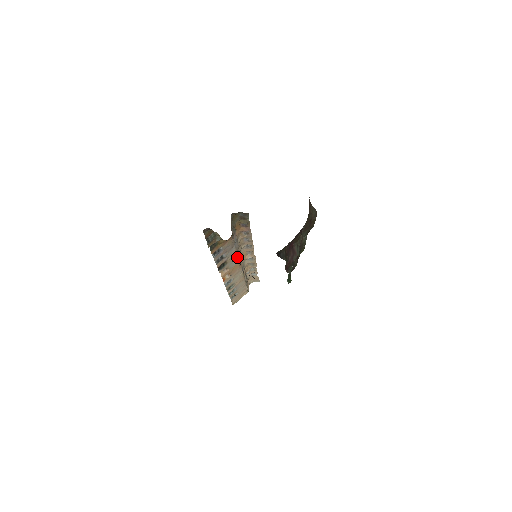
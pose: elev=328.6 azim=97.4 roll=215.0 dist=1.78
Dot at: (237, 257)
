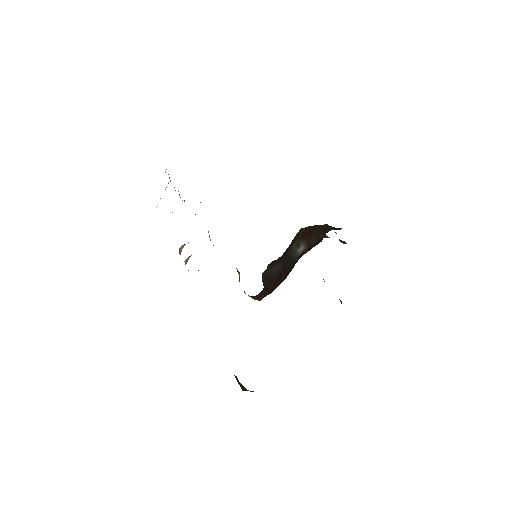
Dot at: occluded
